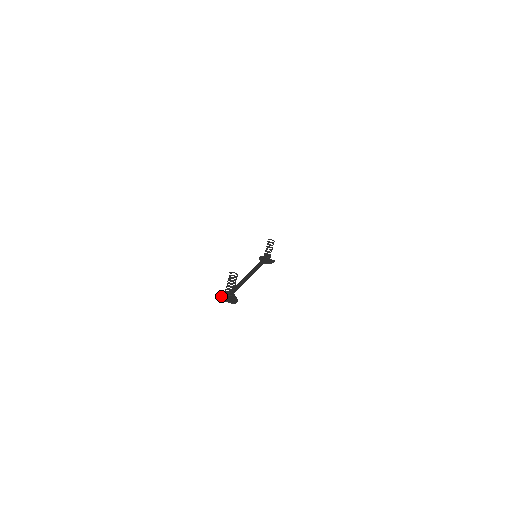
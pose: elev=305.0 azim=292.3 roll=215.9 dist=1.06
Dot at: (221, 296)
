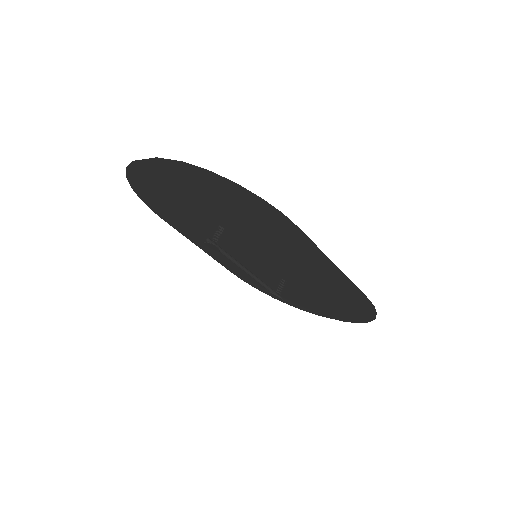
Dot at: (207, 244)
